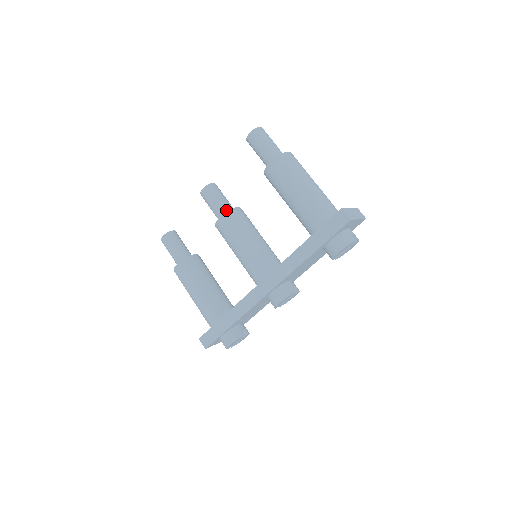
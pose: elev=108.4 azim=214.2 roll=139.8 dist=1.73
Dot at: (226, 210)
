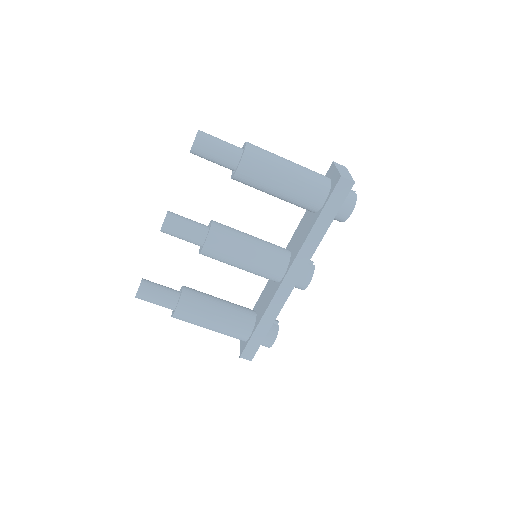
Dot at: (203, 232)
